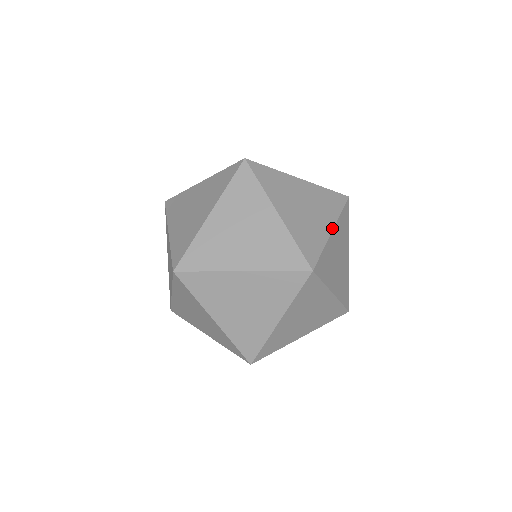
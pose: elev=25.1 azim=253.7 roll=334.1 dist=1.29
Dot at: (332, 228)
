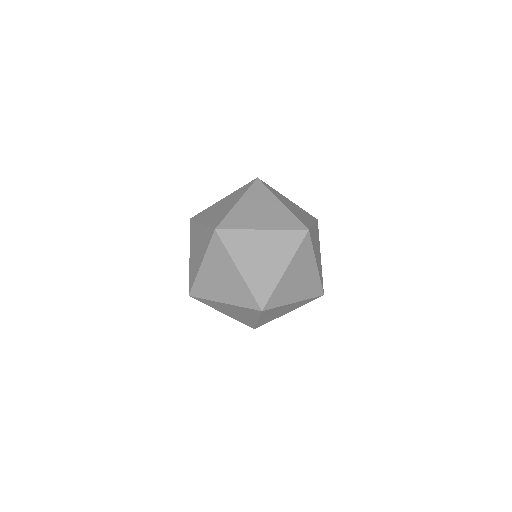
Dot at: (285, 269)
